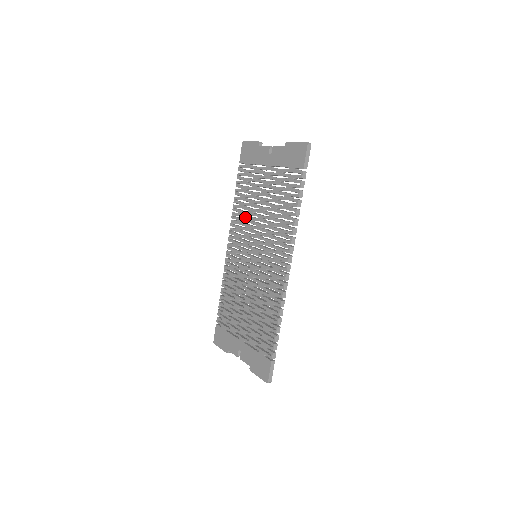
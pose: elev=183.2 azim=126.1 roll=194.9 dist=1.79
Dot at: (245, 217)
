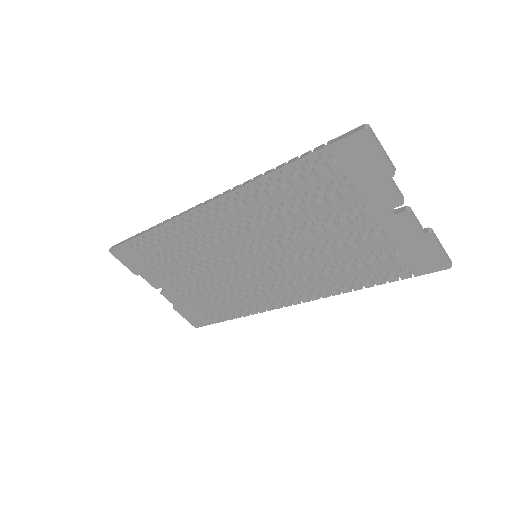
Dot at: (273, 216)
